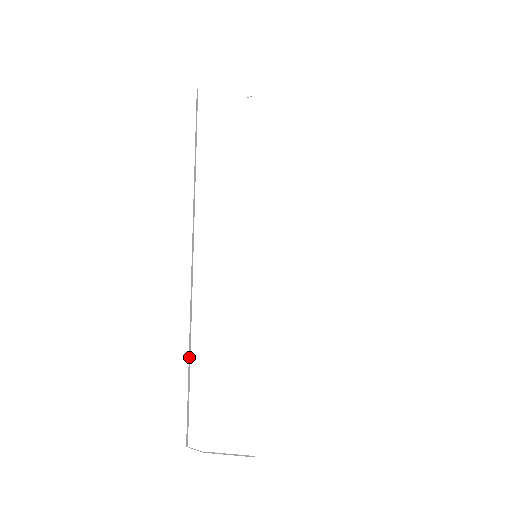
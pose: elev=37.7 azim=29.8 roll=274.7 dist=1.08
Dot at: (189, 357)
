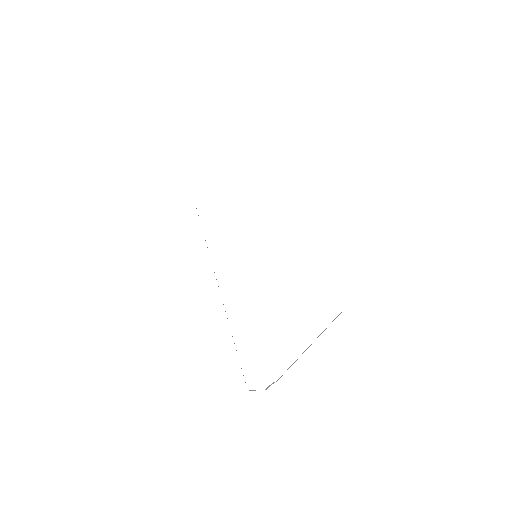
Dot at: occluded
